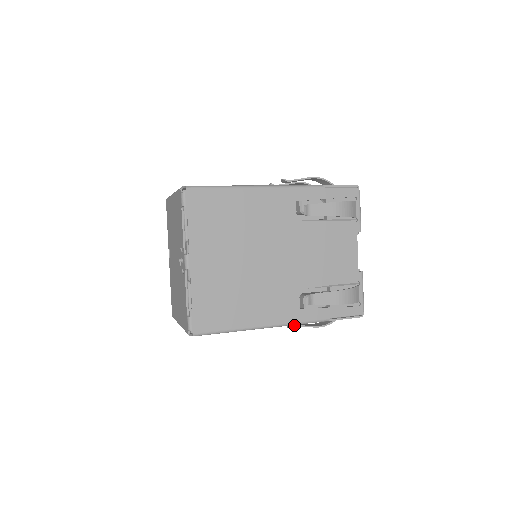
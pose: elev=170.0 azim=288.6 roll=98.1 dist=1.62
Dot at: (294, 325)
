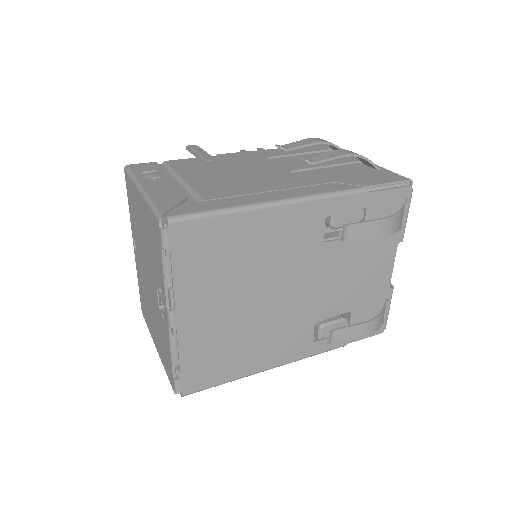
Dot at: occluded
